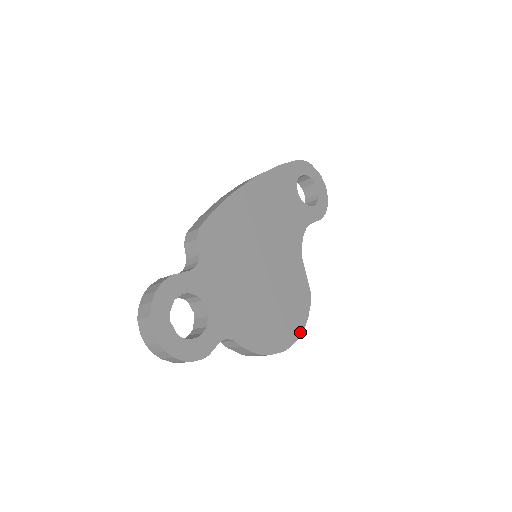
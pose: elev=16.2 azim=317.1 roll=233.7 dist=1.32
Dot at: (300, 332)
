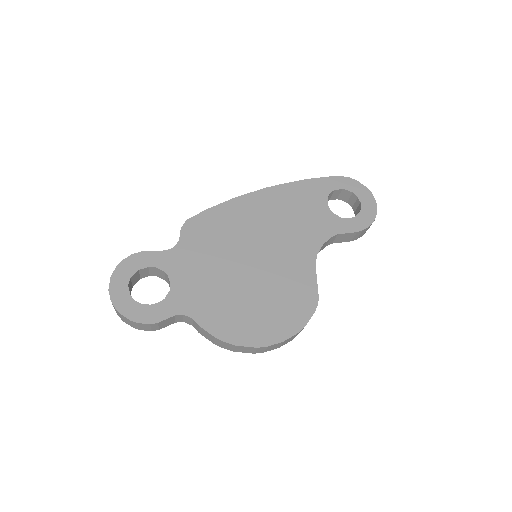
Dot at: (289, 335)
